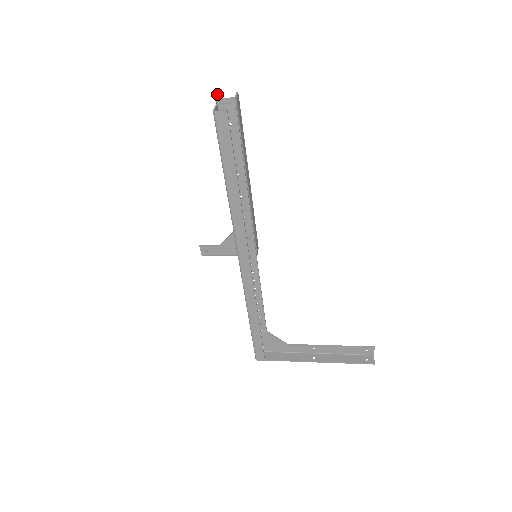
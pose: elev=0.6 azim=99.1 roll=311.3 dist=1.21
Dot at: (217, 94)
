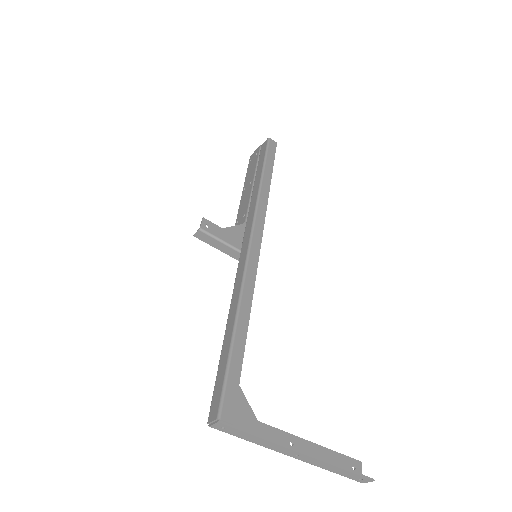
Dot at: (256, 149)
